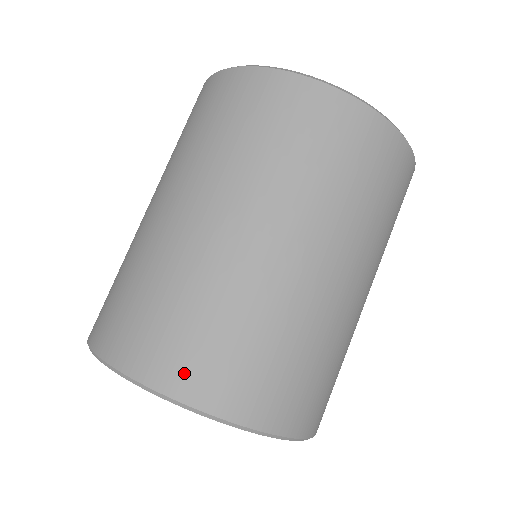
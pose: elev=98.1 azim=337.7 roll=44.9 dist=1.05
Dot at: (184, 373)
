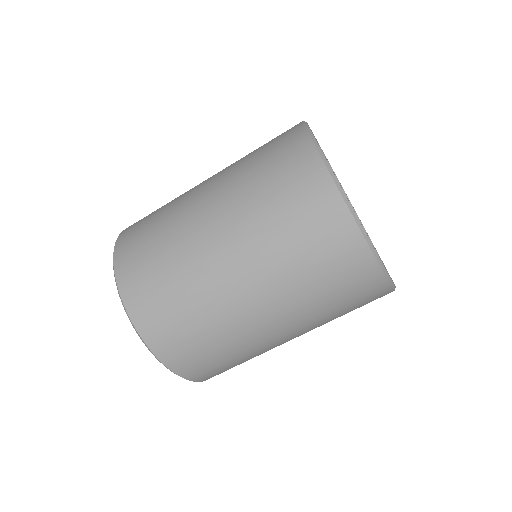
Dot at: (127, 258)
